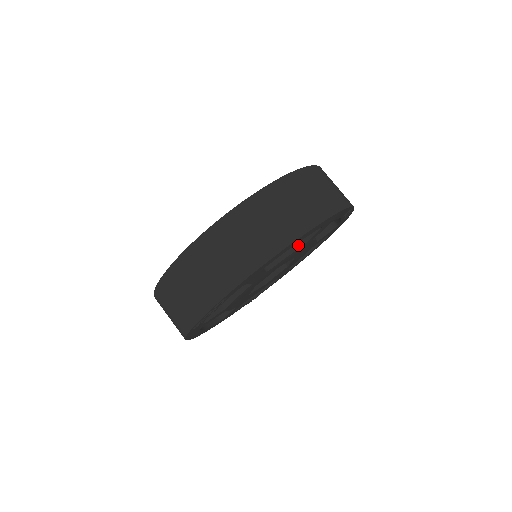
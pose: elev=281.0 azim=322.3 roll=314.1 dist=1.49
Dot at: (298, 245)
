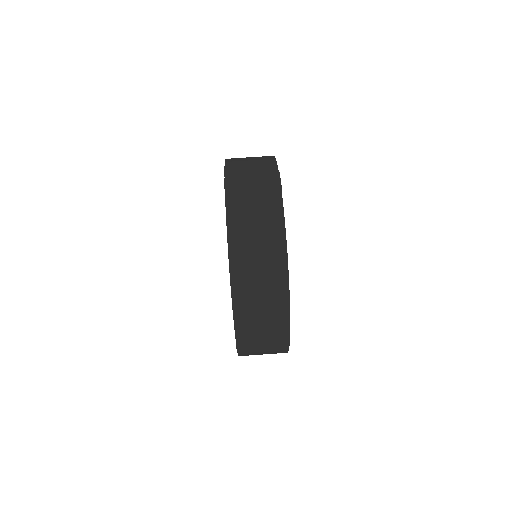
Dot at: occluded
